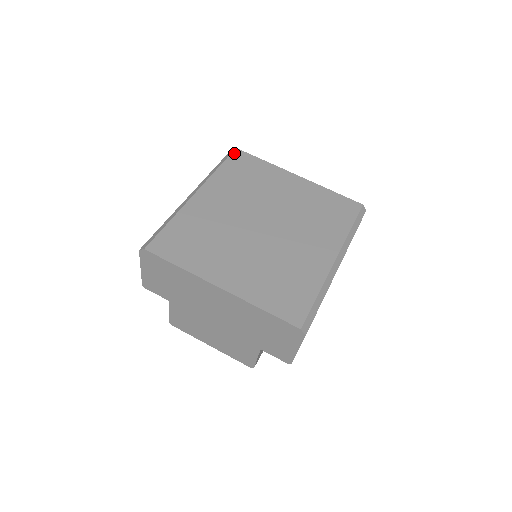
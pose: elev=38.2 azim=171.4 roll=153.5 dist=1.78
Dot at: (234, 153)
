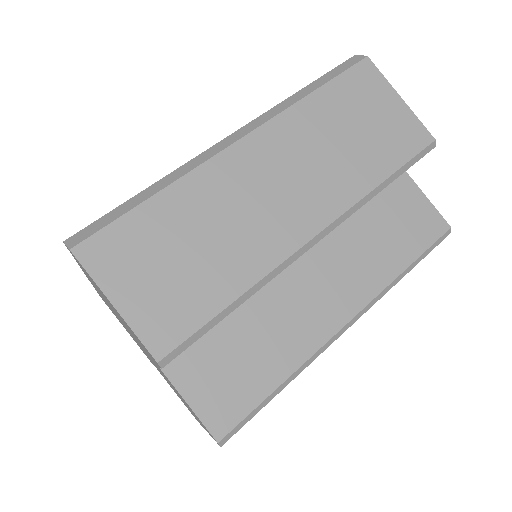
Dot at: occluded
